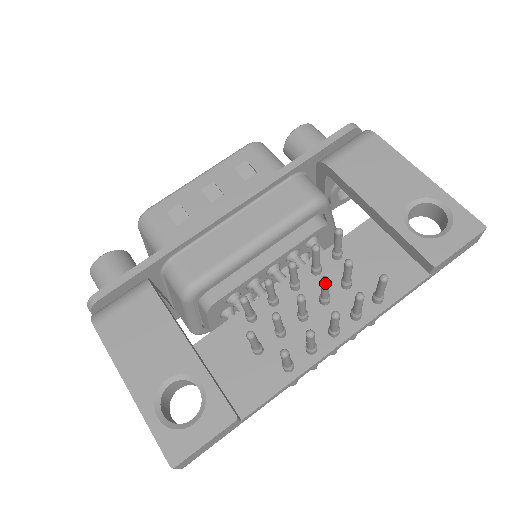
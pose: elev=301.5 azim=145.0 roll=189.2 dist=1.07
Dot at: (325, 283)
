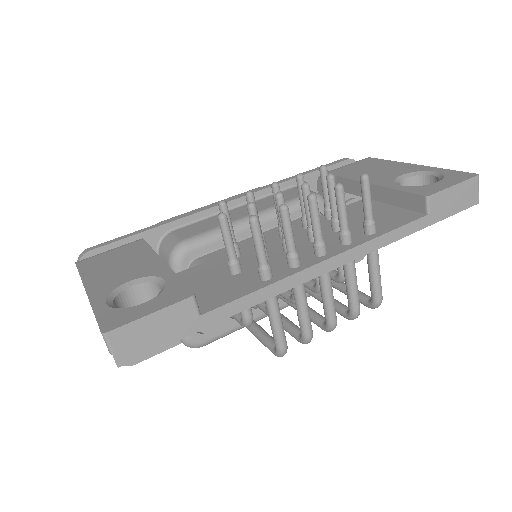
Dot at: (305, 186)
